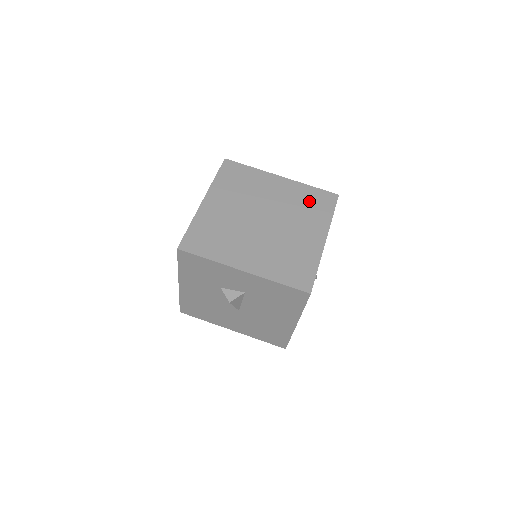
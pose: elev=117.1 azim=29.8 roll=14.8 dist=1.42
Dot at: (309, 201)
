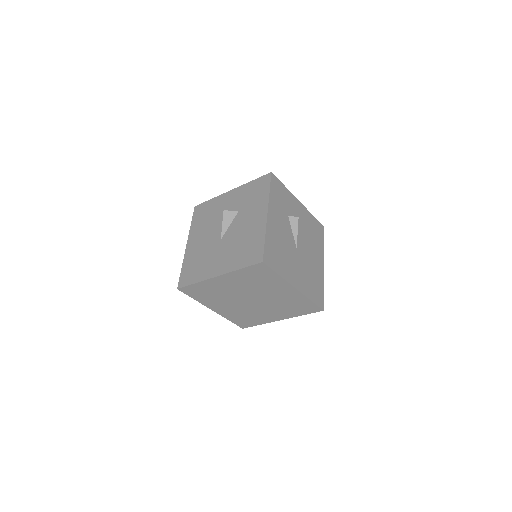
Dot at: (254, 278)
